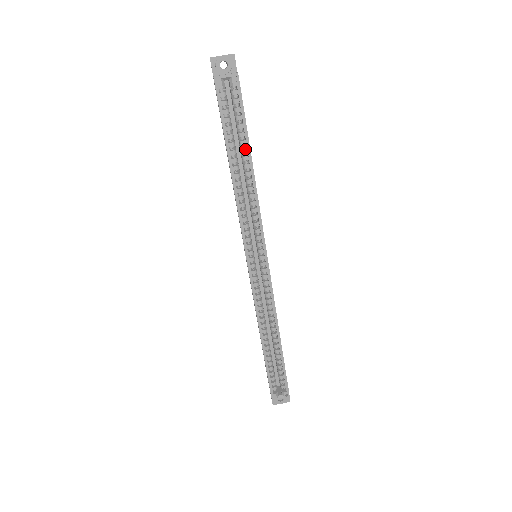
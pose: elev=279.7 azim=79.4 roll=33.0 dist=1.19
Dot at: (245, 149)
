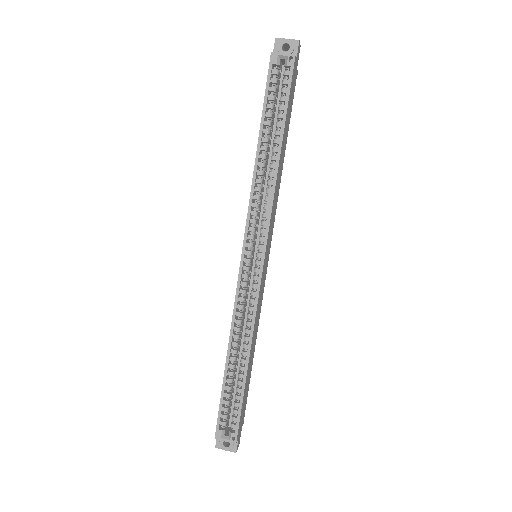
Dot at: (279, 131)
